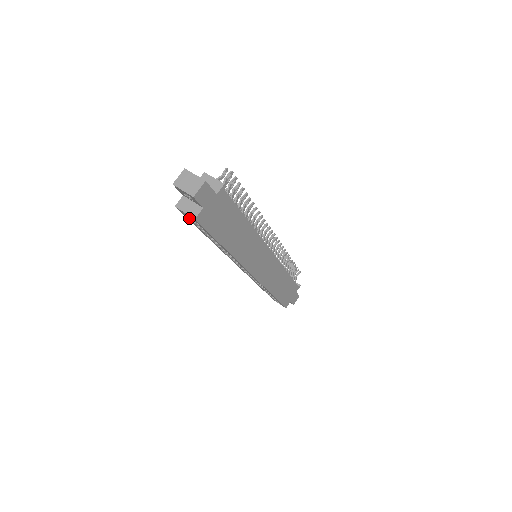
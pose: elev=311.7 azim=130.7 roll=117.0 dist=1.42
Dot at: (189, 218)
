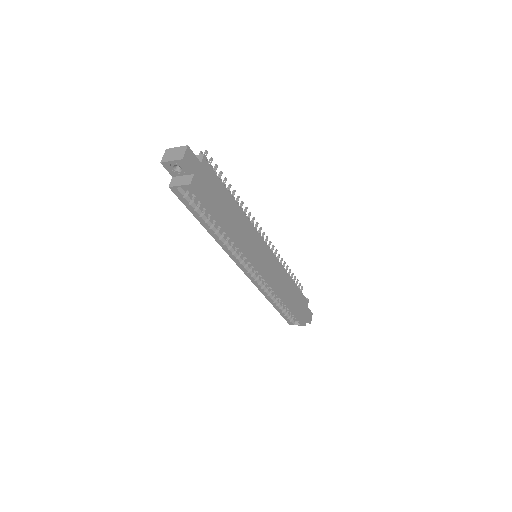
Dot at: (184, 198)
